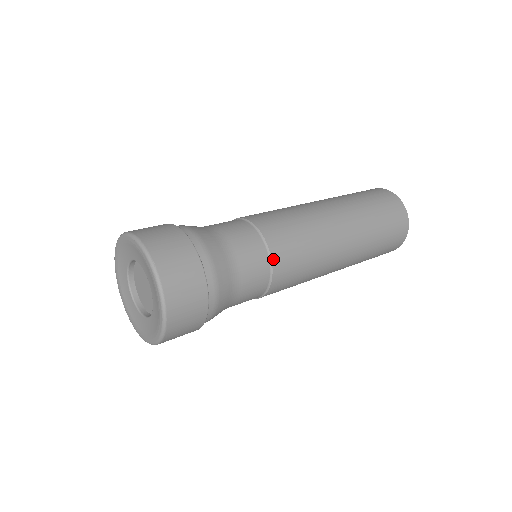
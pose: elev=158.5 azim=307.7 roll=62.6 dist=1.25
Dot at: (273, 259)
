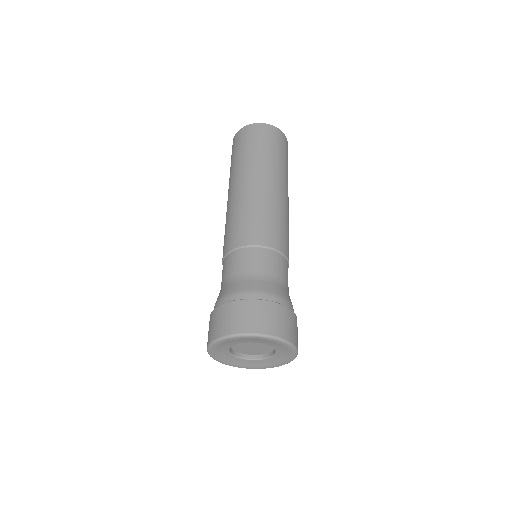
Dot at: (286, 255)
